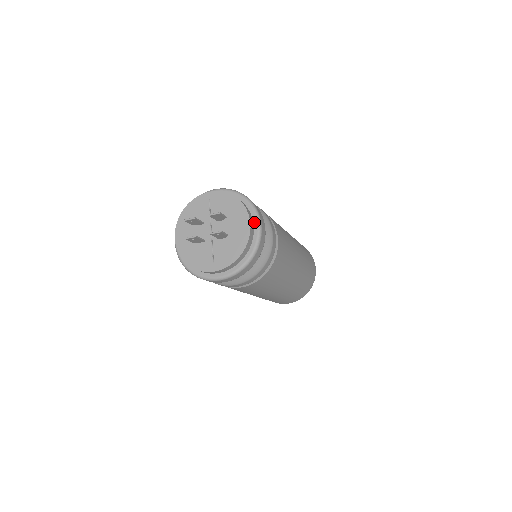
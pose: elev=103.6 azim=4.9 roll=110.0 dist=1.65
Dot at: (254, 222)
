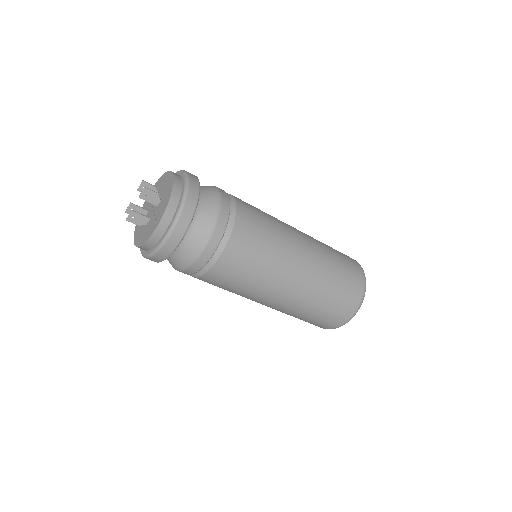
Dot at: (181, 176)
